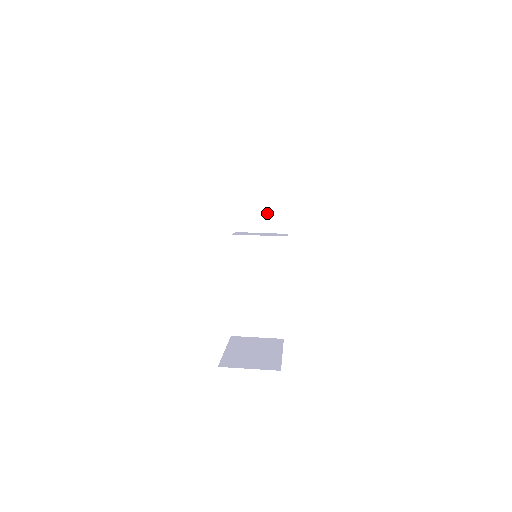
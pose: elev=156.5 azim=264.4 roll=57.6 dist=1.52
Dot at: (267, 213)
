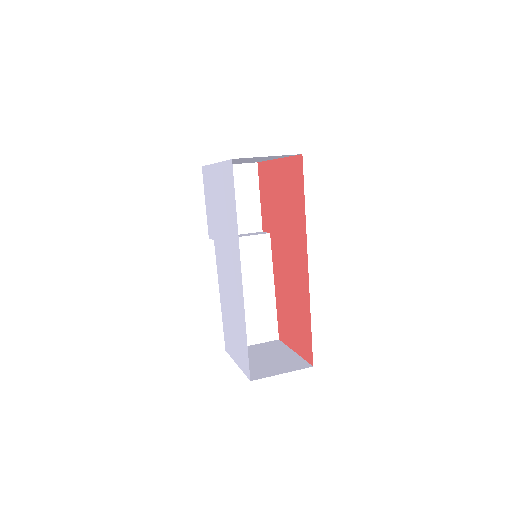
Dot at: (240, 213)
